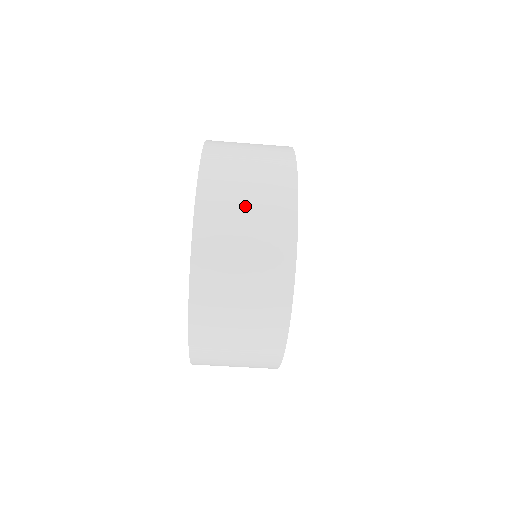
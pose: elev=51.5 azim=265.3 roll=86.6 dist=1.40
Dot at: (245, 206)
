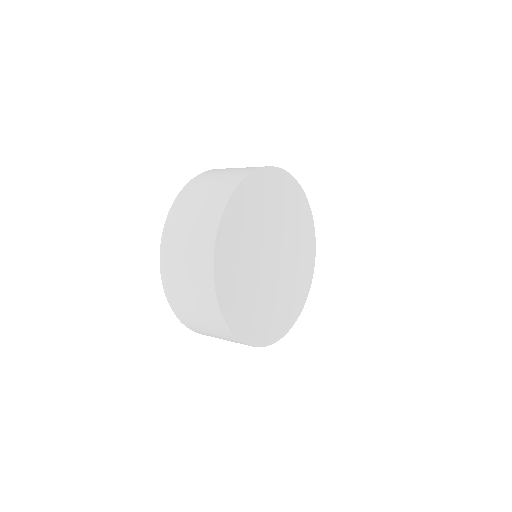
Dot at: occluded
